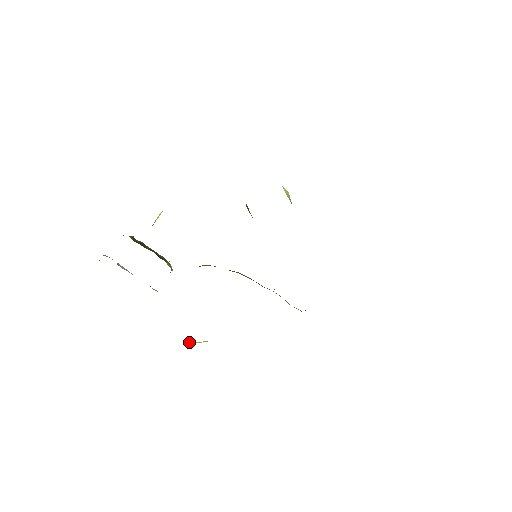
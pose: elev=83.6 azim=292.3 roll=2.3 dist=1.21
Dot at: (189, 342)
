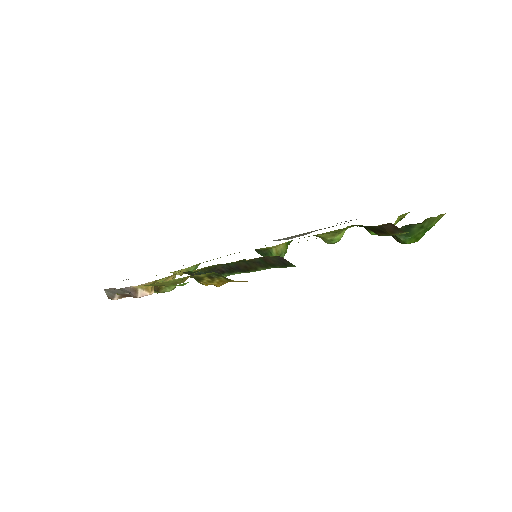
Dot at: (163, 282)
